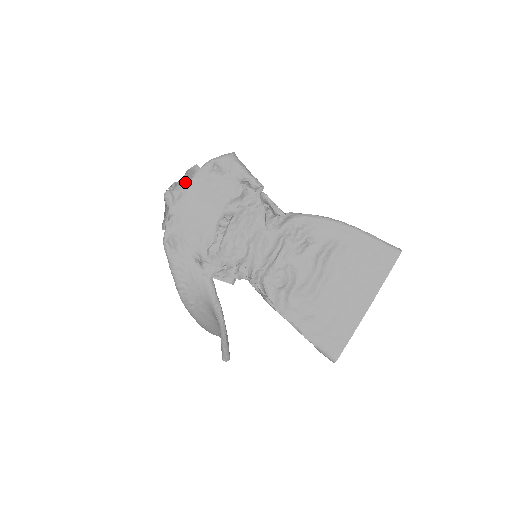
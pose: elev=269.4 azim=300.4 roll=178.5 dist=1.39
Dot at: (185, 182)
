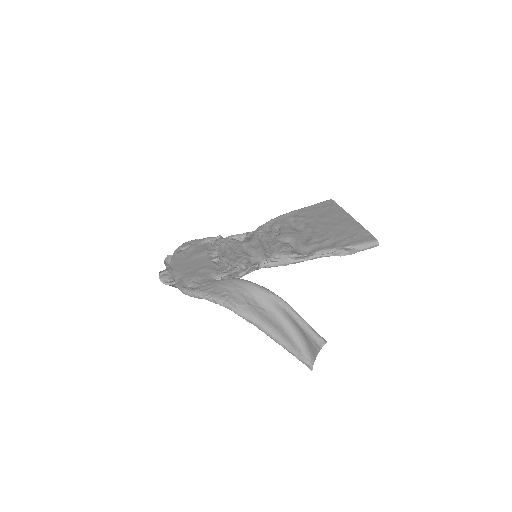
Dot at: (168, 266)
